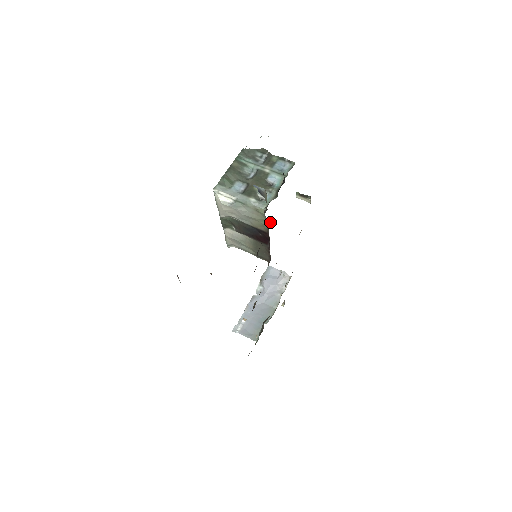
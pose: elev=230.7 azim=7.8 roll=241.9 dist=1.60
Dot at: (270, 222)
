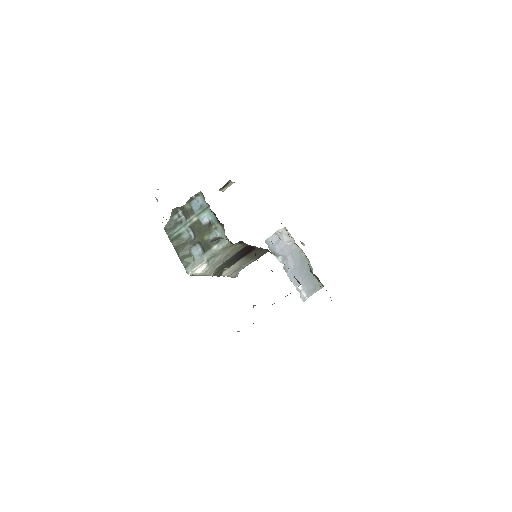
Dot at: (241, 241)
